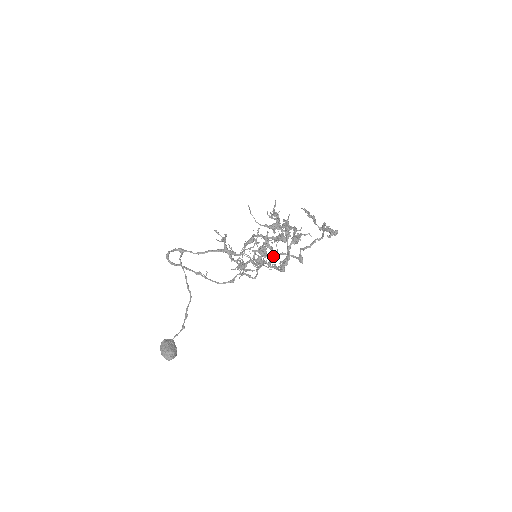
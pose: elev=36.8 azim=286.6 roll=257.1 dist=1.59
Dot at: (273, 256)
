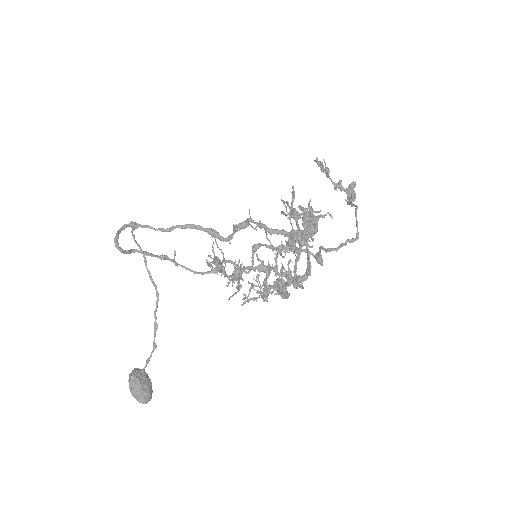
Dot at: occluded
